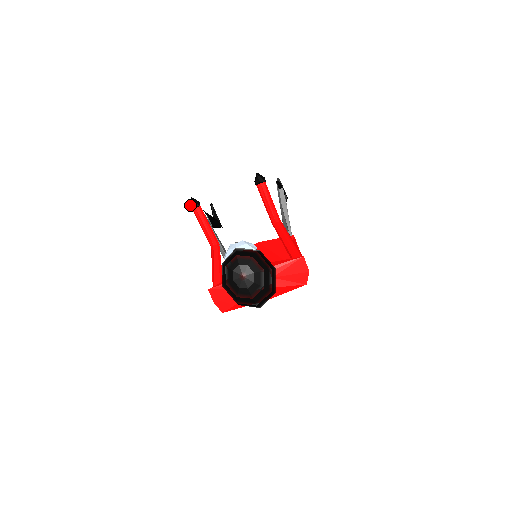
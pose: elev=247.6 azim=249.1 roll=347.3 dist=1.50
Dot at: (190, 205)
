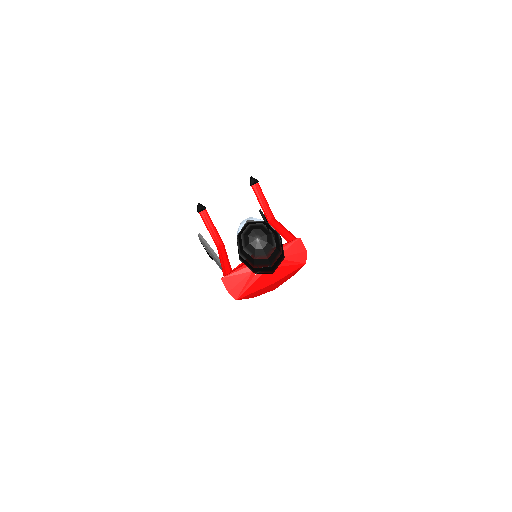
Dot at: (197, 209)
